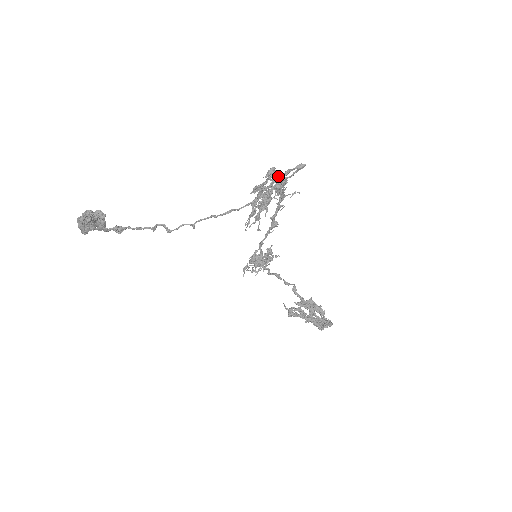
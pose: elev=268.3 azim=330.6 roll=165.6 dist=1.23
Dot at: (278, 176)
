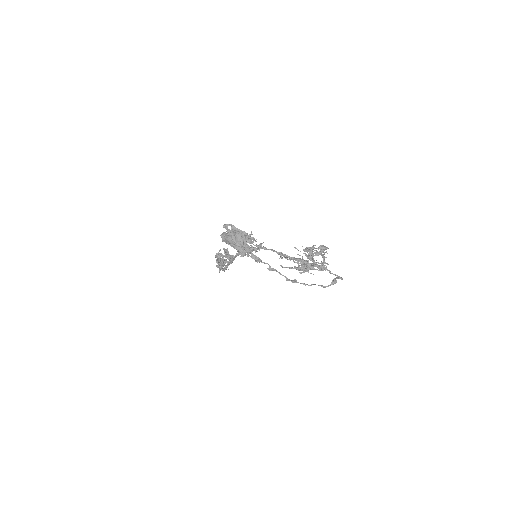
Dot at: (326, 263)
